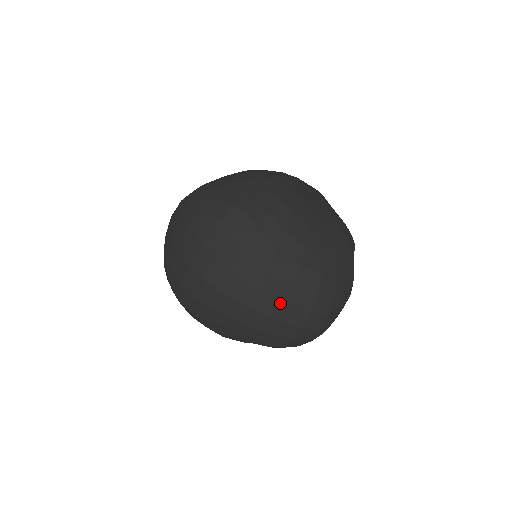
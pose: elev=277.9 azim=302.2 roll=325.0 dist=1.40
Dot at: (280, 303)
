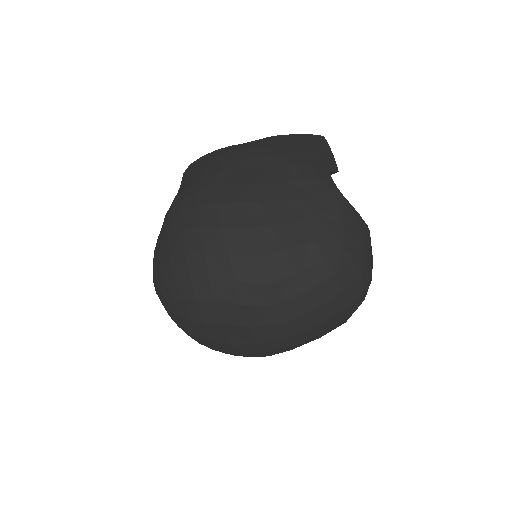
Dot at: (310, 313)
